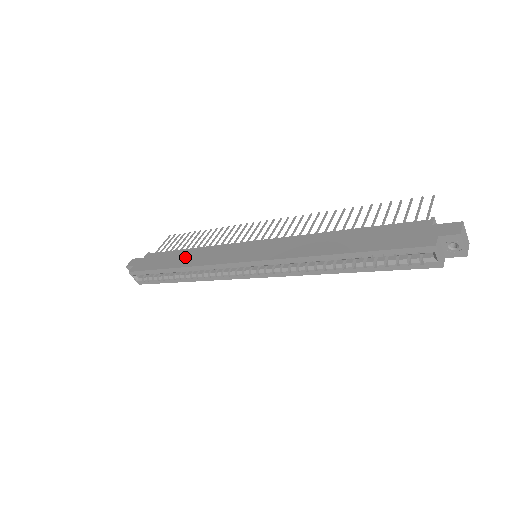
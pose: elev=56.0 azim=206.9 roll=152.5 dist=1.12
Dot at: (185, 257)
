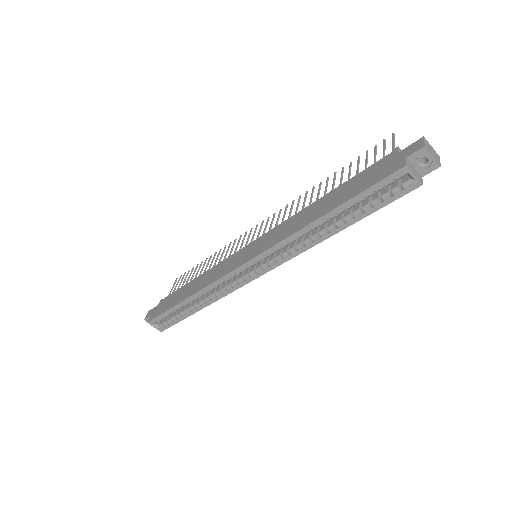
Dot at: (194, 286)
